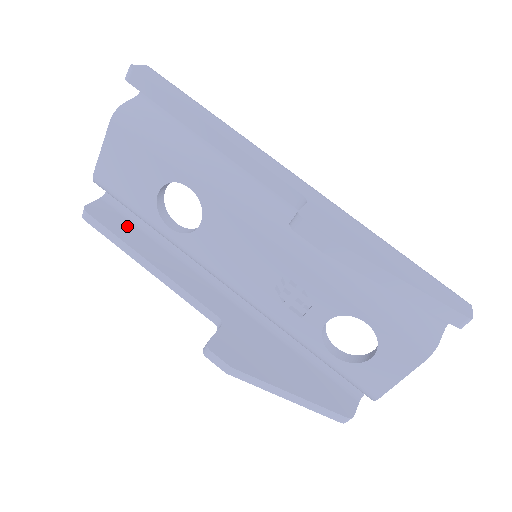
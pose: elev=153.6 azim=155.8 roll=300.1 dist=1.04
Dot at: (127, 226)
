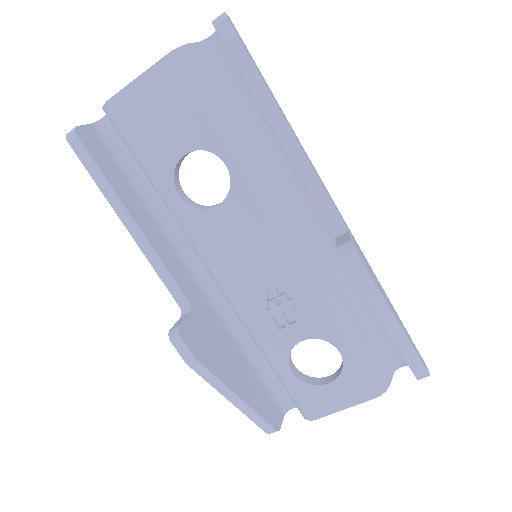
Dot at: (115, 169)
